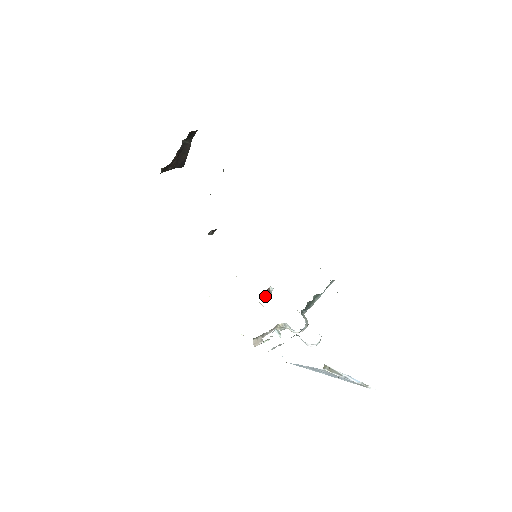
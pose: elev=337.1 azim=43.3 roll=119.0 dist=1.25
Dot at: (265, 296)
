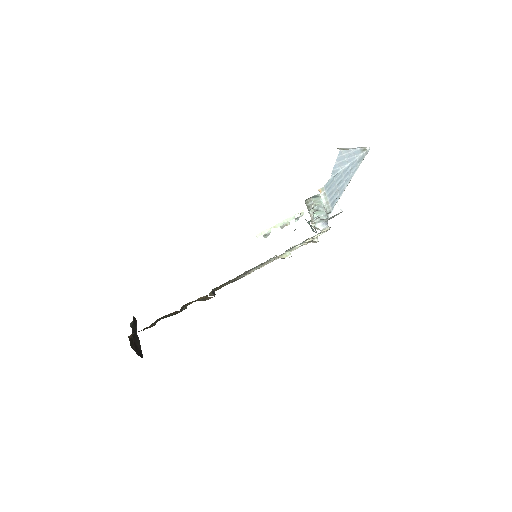
Dot at: (290, 253)
